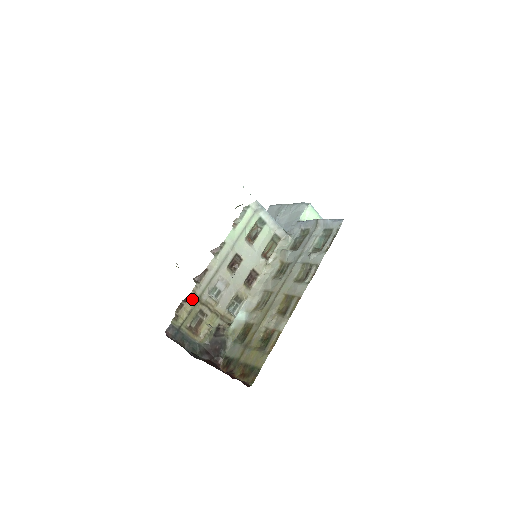
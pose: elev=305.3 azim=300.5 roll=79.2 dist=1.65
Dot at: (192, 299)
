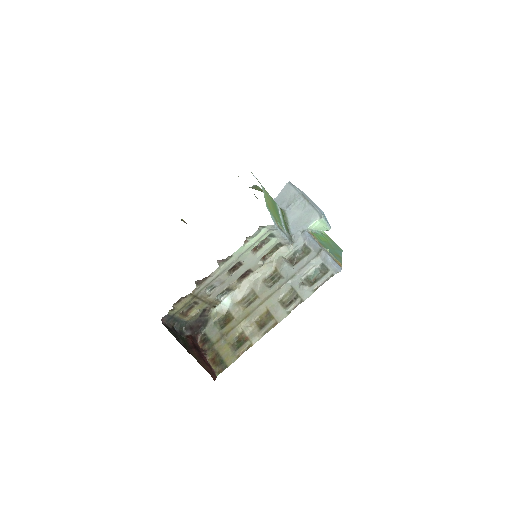
Dot at: (190, 296)
